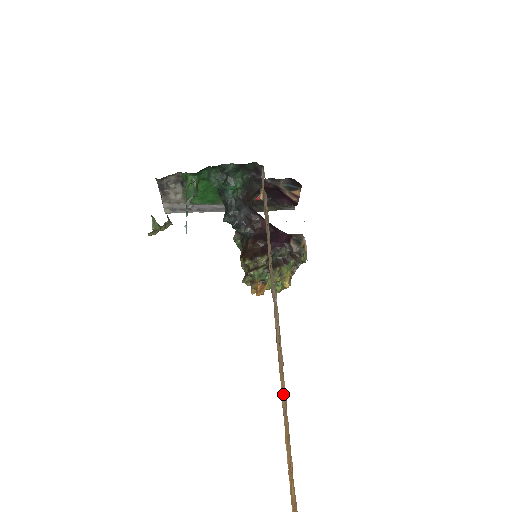
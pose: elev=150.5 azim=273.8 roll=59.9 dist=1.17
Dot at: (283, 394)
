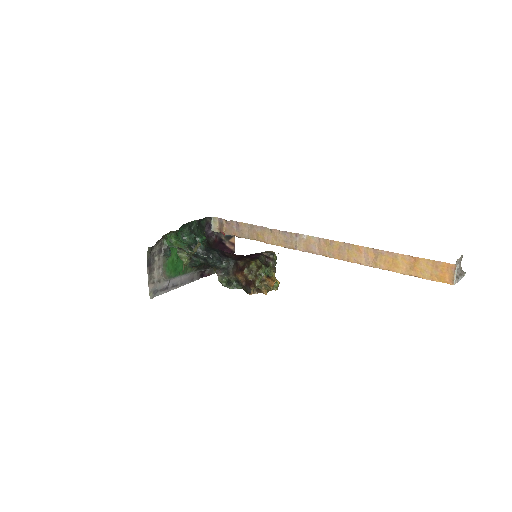
Dot at: (364, 258)
